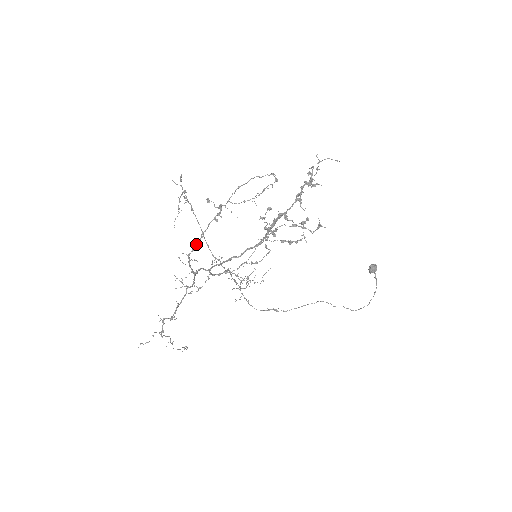
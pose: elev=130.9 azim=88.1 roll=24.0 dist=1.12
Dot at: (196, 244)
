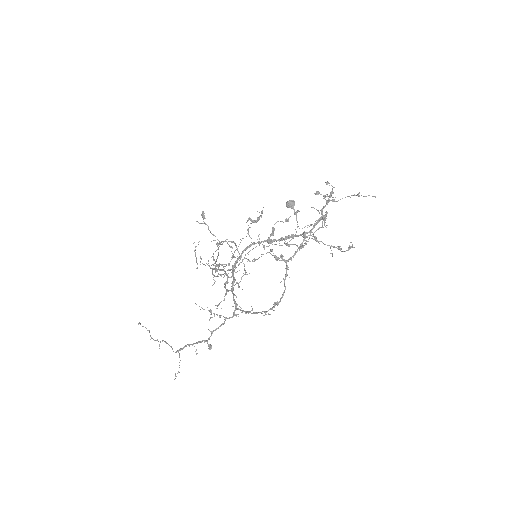
Dot at: occluded
